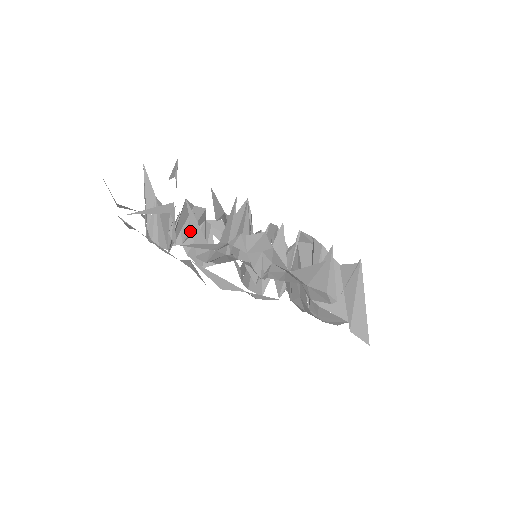
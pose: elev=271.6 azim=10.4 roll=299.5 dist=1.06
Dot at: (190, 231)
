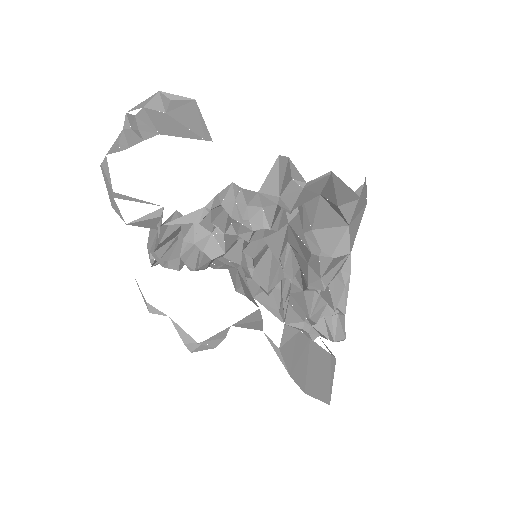
Dot at: (186, 244)
